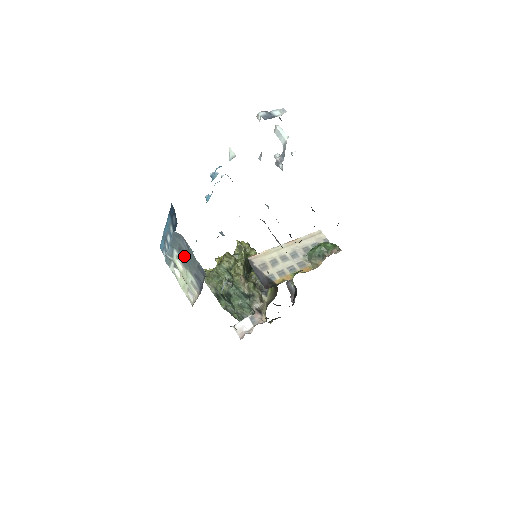
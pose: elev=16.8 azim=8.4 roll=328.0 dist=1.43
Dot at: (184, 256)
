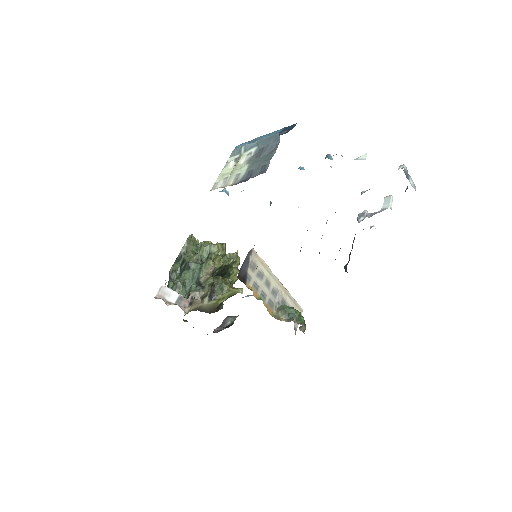
Dot at: (259, 155)
